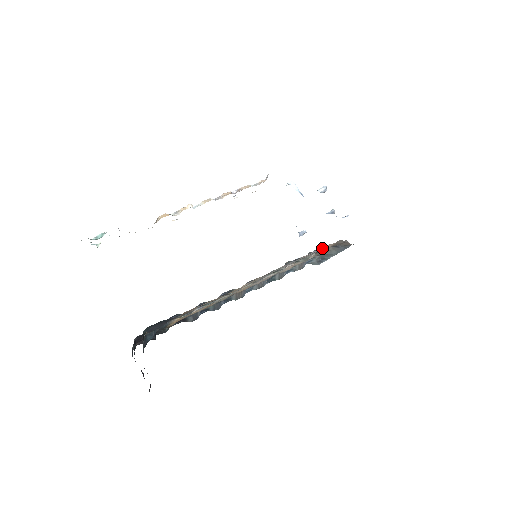
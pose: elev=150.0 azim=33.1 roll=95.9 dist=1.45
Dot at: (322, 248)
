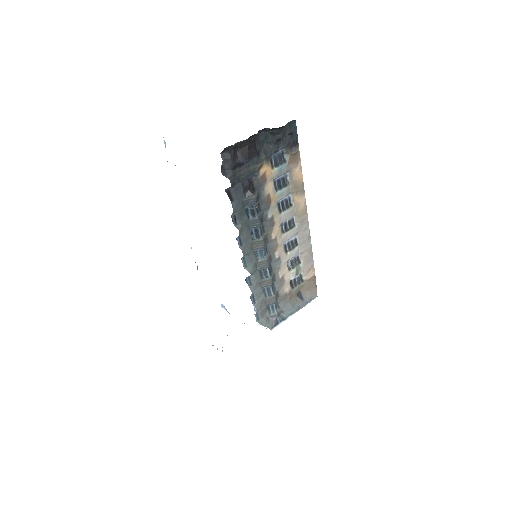
Dot at: (311, 267)
